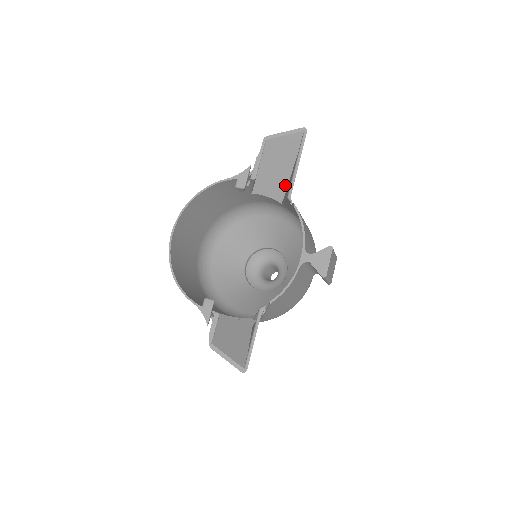
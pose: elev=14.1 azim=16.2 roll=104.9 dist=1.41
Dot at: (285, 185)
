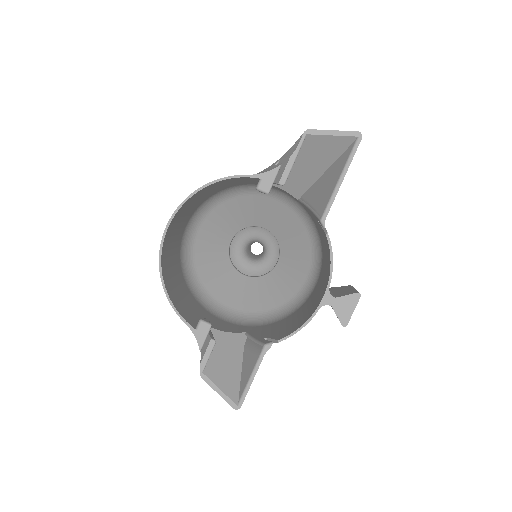
Dot at: (310, 183)
